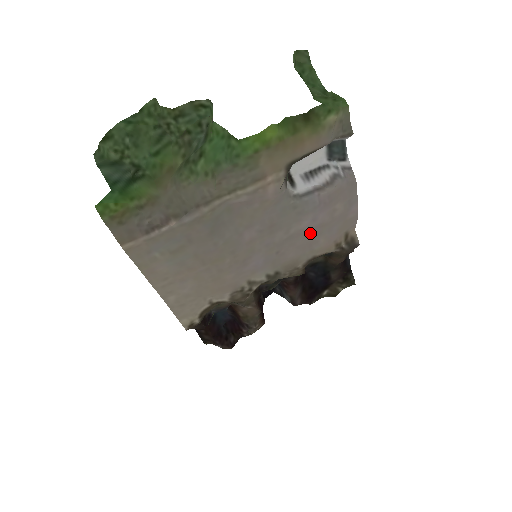
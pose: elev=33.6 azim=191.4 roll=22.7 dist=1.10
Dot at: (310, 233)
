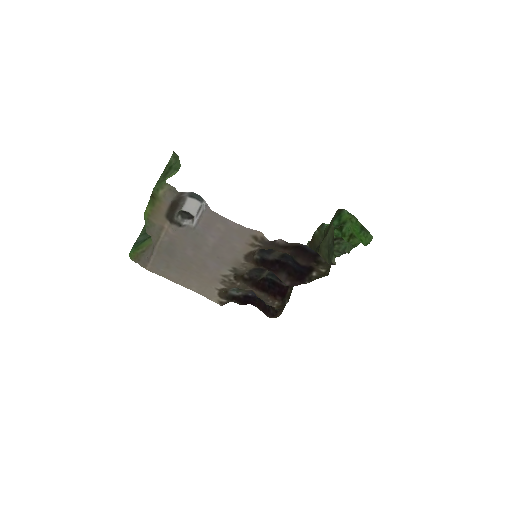
Dot at: (222, 243)
